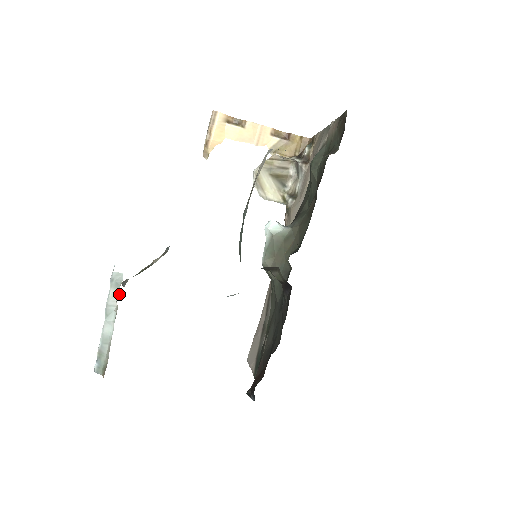
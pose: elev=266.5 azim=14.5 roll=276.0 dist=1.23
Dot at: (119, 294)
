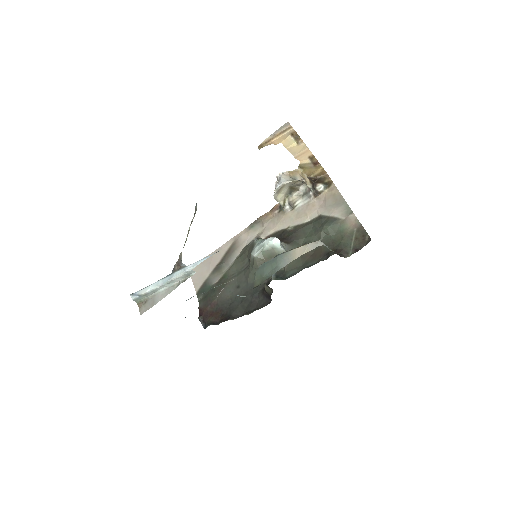
Dot at: (185, 279)
